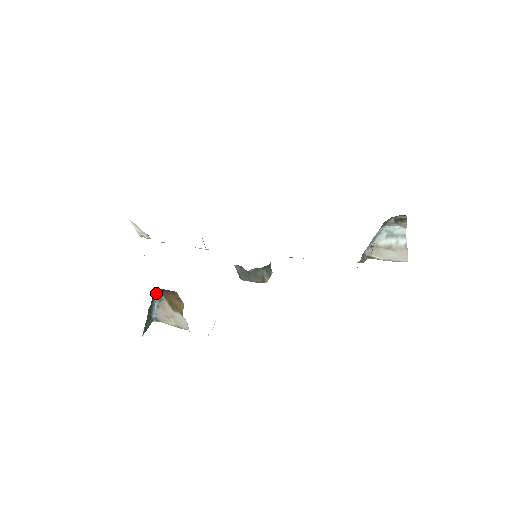
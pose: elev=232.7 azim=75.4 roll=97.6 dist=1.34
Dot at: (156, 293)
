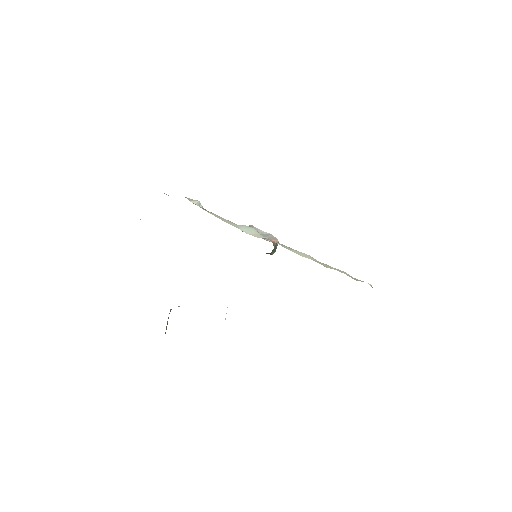
Dot at: occluded
